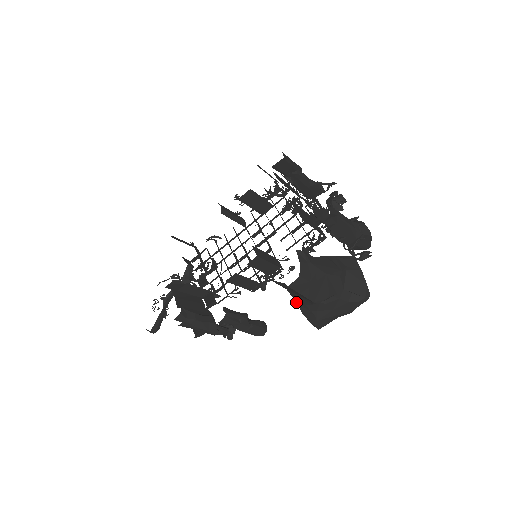
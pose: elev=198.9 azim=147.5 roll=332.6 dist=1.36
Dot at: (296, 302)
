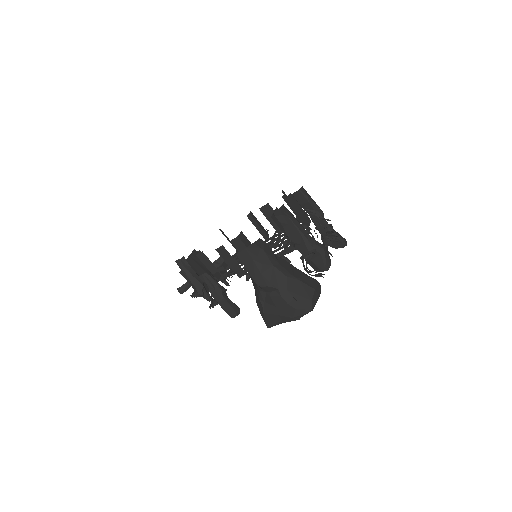
Dot at: occluded
